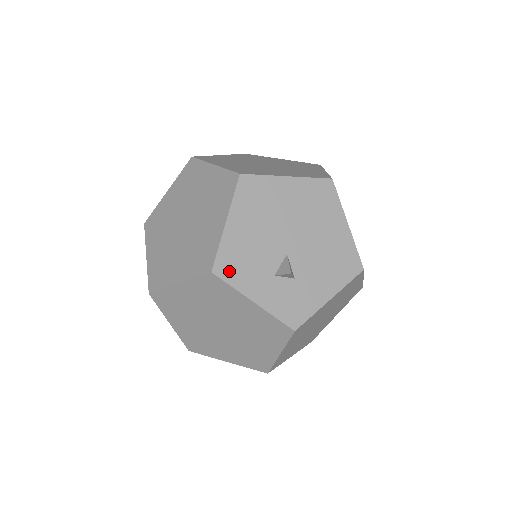
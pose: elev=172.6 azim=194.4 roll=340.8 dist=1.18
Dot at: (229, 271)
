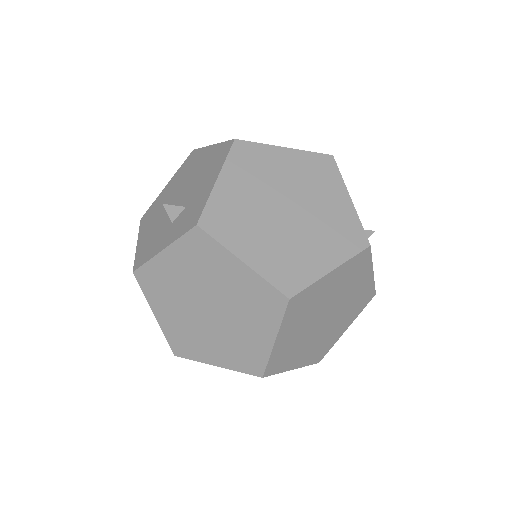
Dot at: (143, 258)
